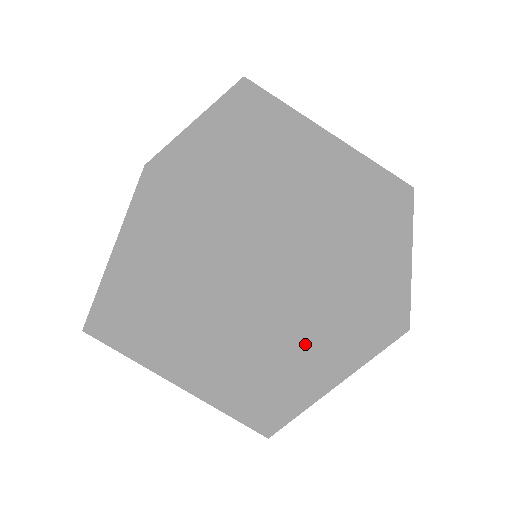
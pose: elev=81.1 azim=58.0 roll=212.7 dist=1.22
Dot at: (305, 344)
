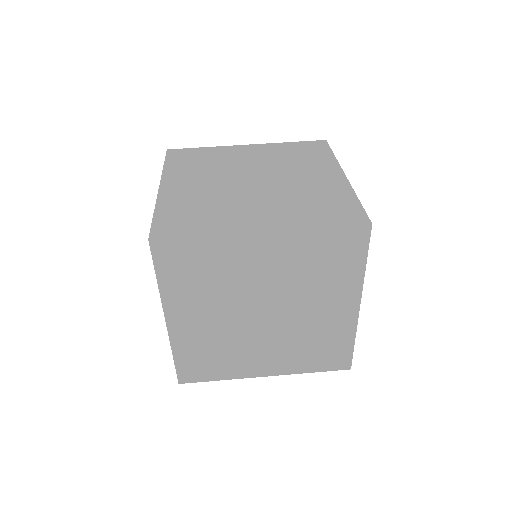
Dot at: (321, 281)
